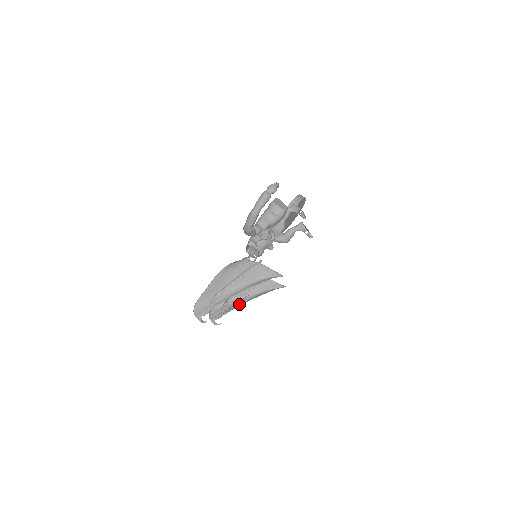
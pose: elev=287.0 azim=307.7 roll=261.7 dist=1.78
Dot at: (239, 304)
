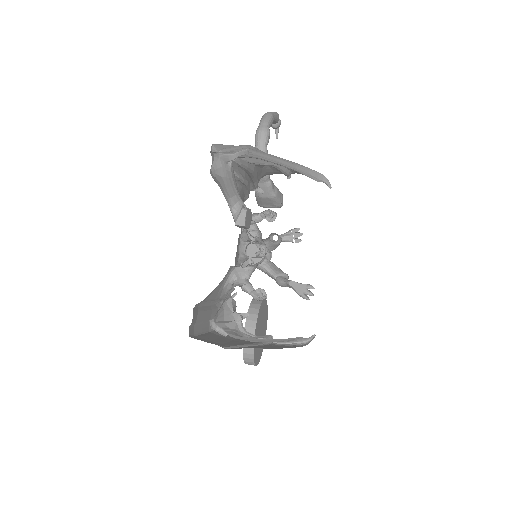
Dot at: occluded
